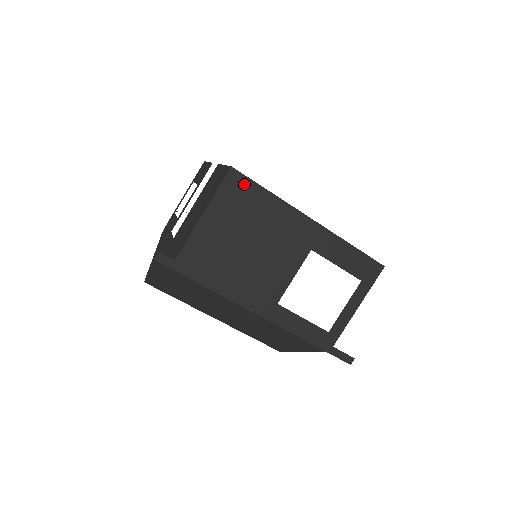
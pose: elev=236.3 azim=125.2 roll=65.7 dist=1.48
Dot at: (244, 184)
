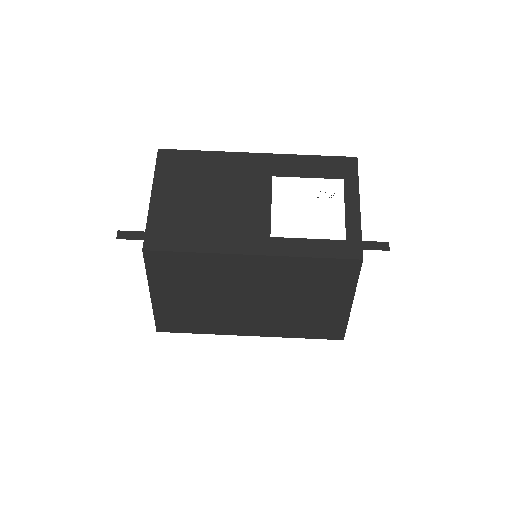
Dot at: (176, 156)
